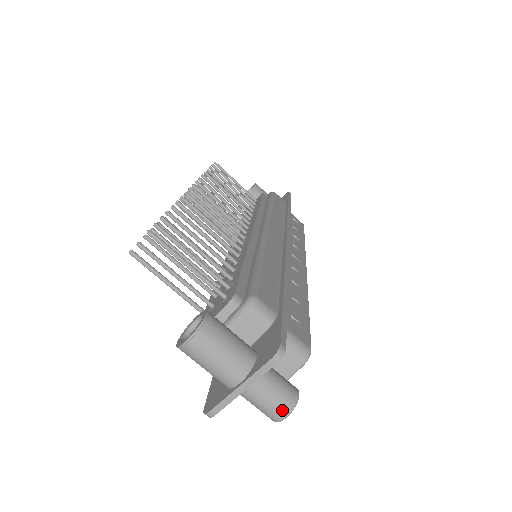
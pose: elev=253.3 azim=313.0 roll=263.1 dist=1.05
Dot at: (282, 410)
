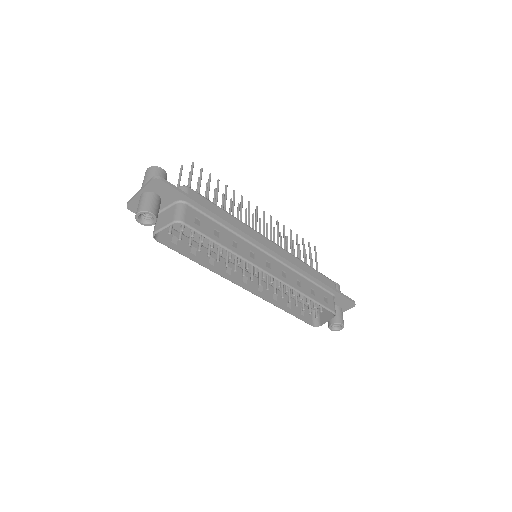
Dot at: (140, 209)
